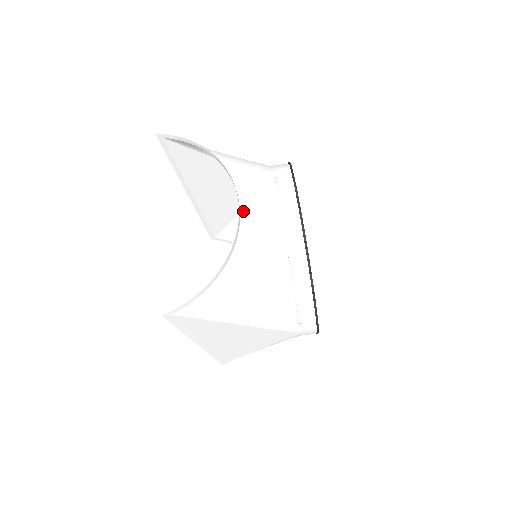
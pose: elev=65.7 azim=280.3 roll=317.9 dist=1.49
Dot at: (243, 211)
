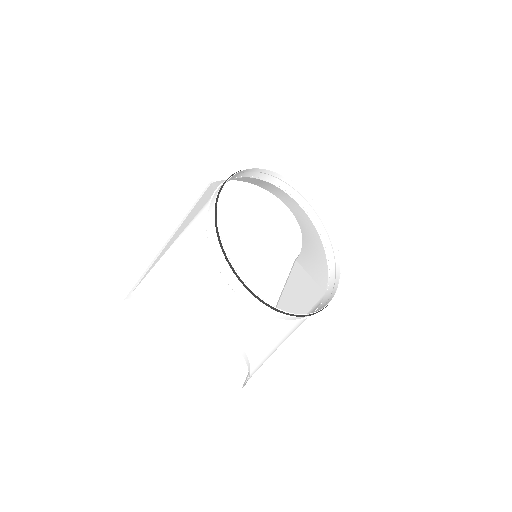
Dot at: (226, 327)
